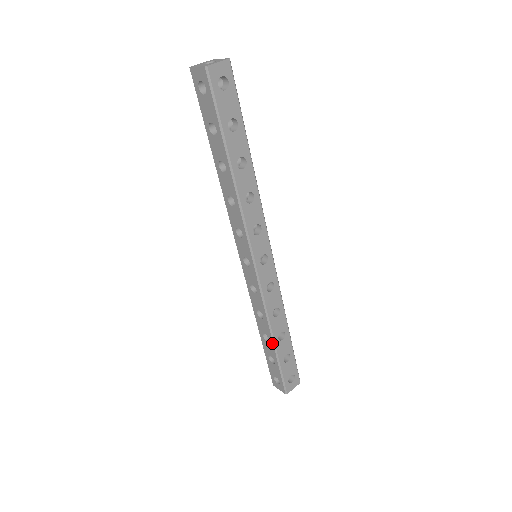
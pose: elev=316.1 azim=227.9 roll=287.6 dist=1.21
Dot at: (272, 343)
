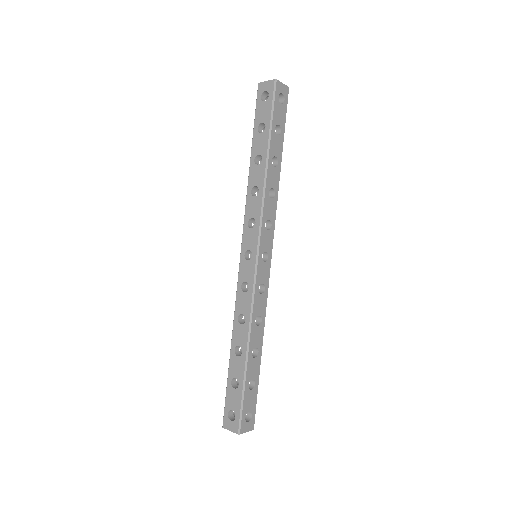
Dot at: (245, 355)
